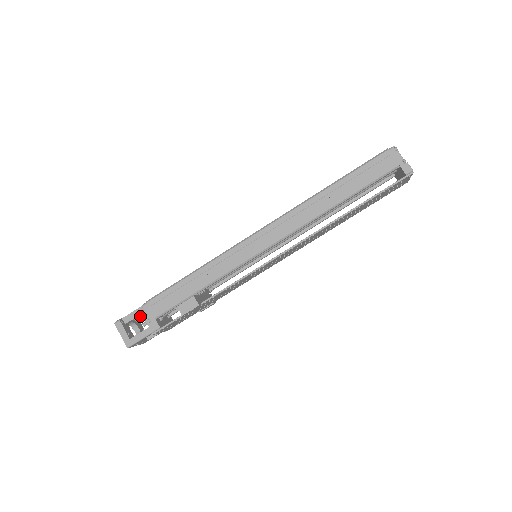
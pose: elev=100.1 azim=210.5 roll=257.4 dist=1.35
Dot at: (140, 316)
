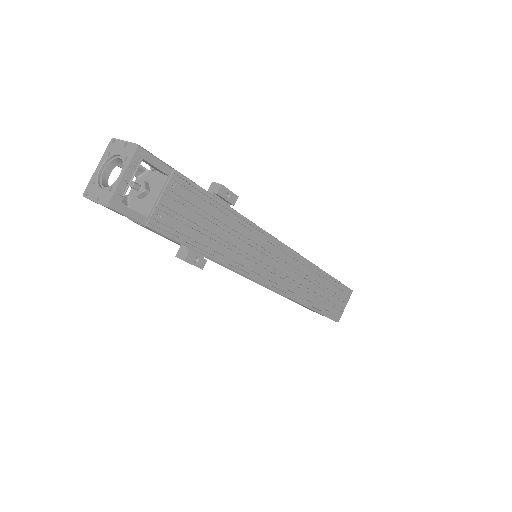
Dot at: occluded
